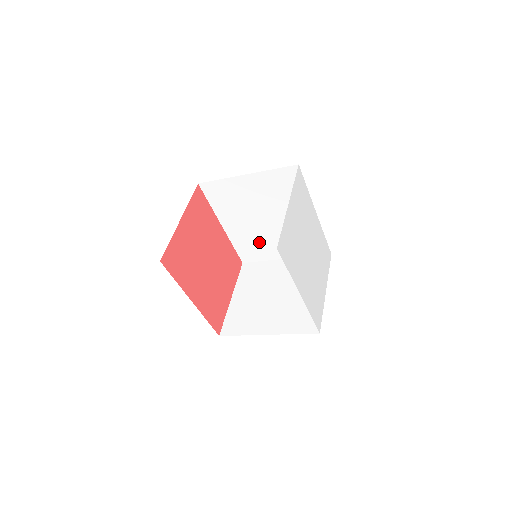
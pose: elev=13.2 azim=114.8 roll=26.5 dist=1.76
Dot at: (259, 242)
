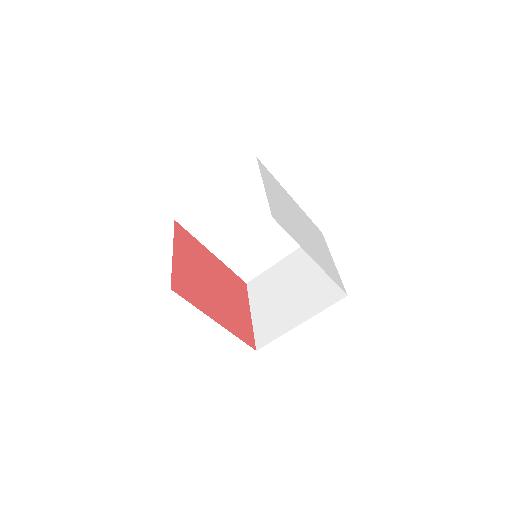
Dot at: (253, 253)
